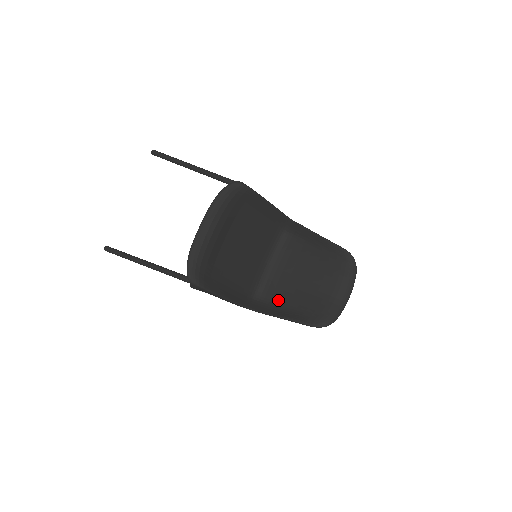
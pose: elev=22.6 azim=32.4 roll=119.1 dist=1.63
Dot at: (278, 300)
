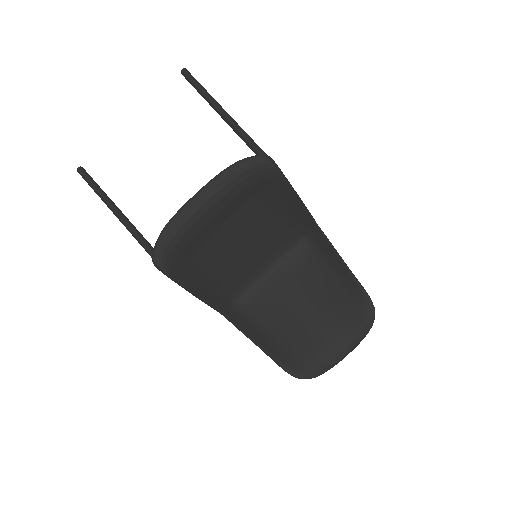
Dot at: (261, 318)
